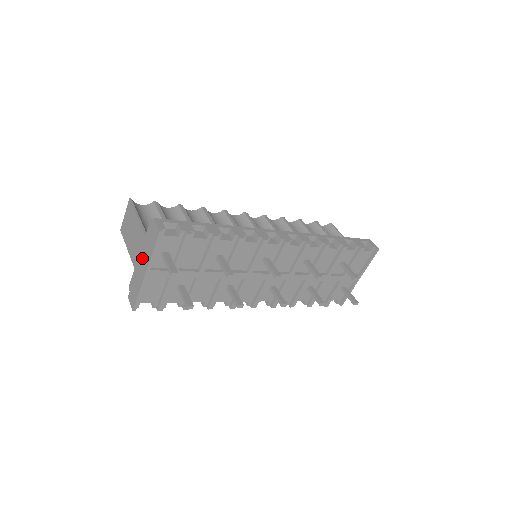
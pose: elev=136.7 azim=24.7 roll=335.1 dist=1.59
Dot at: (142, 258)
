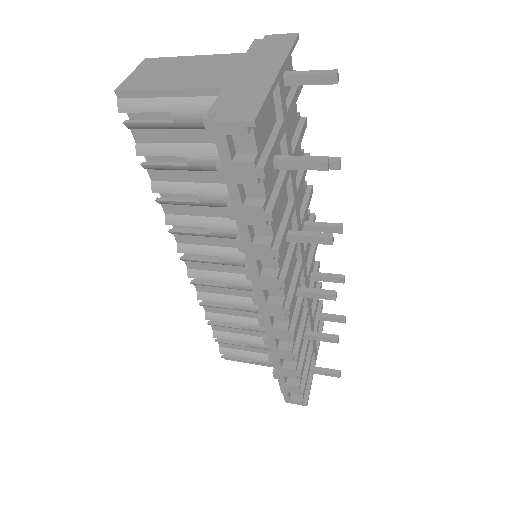
Dot at: (252, 67)
